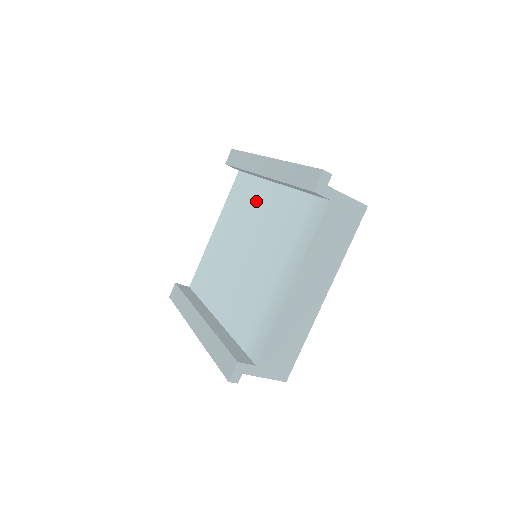
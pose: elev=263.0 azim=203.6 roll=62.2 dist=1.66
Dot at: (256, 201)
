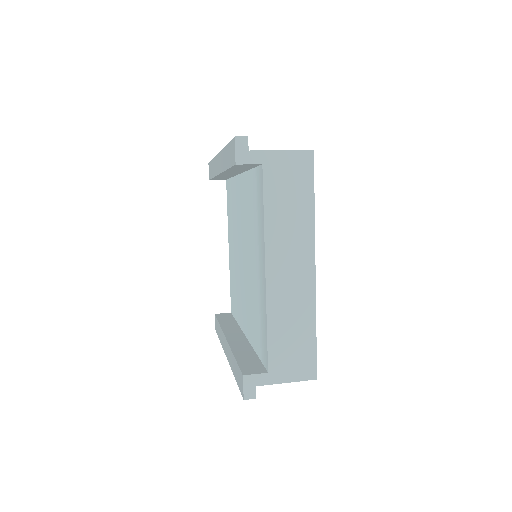
Dot at: (236, 201)
